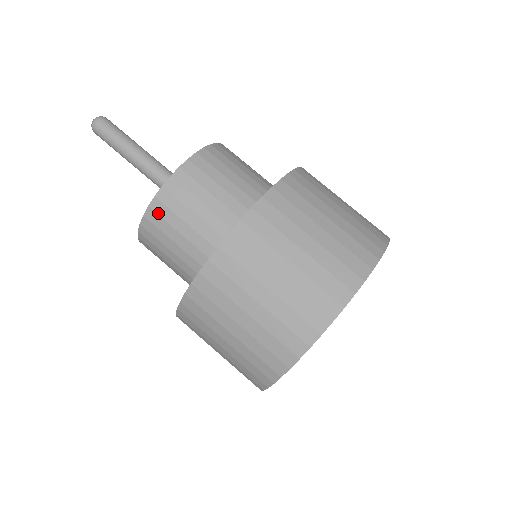
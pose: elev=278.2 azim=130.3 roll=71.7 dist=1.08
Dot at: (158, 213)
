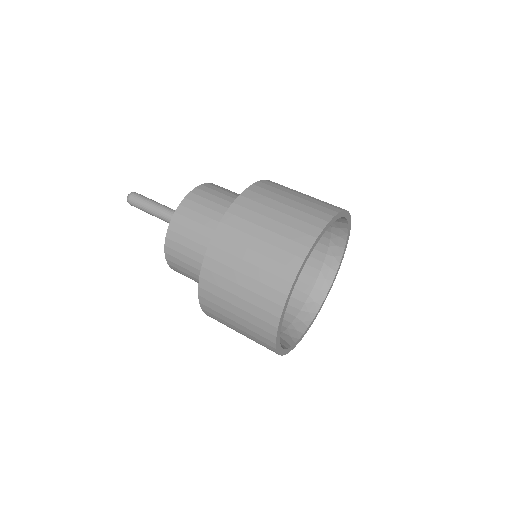
Dot at: (192, 200)
